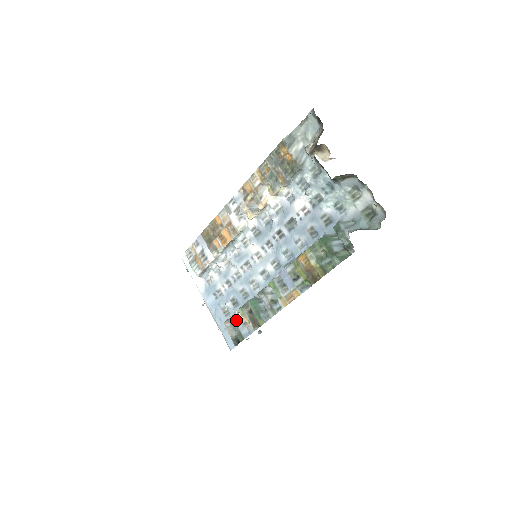
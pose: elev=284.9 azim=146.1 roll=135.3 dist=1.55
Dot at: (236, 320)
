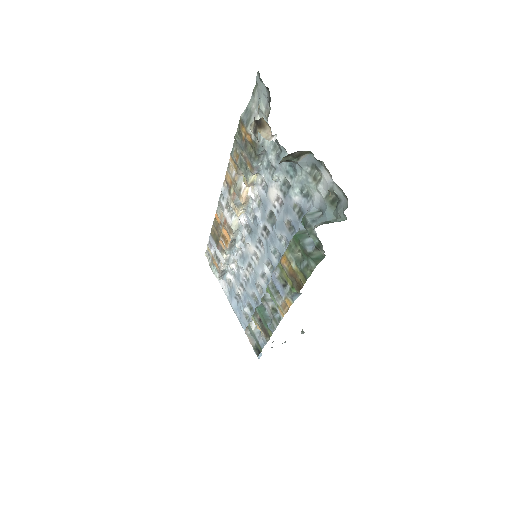
Dot at: (253, 328)
